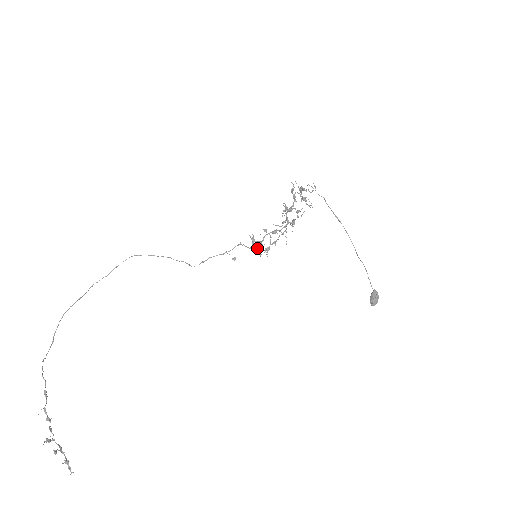
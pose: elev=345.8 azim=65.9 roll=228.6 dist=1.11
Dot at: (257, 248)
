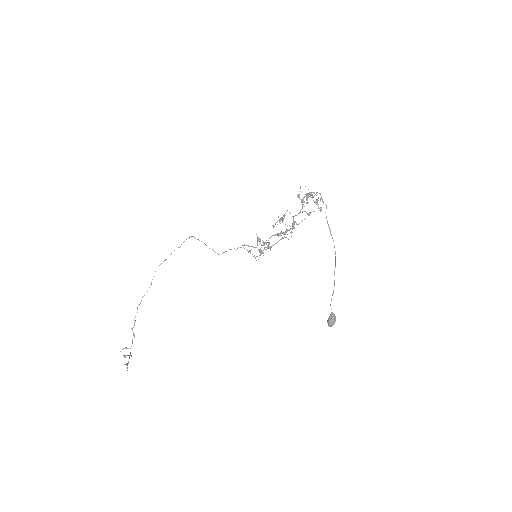
Dot at: (258, 249)
